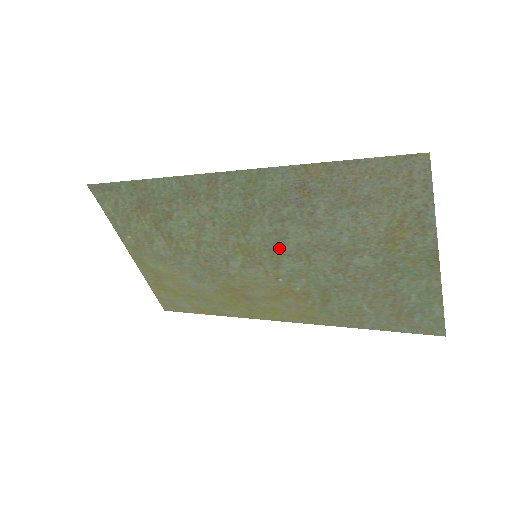
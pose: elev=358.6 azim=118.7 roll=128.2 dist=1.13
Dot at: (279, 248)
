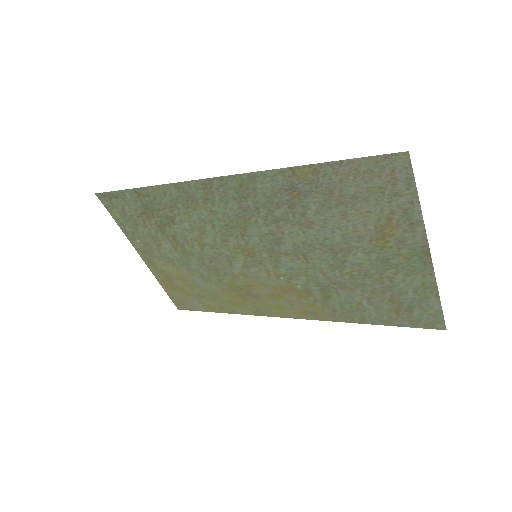
Dot at: (277, 248)
